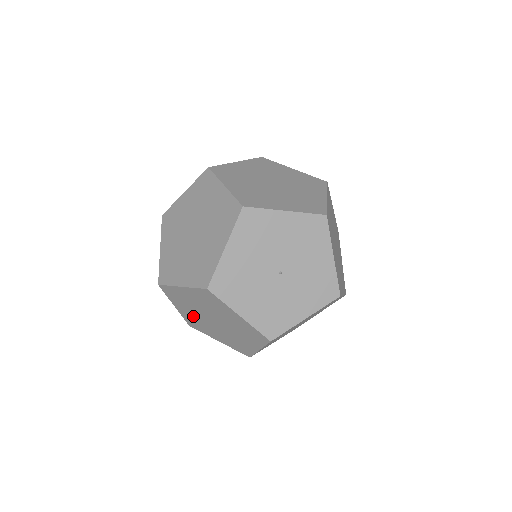
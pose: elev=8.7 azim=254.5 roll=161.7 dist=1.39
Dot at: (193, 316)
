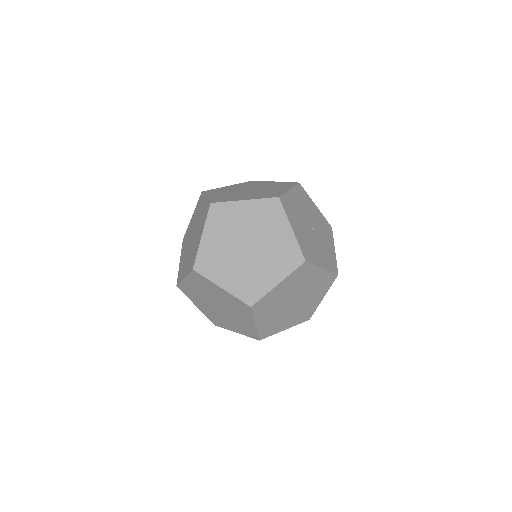
Dot at: (272, 319)
